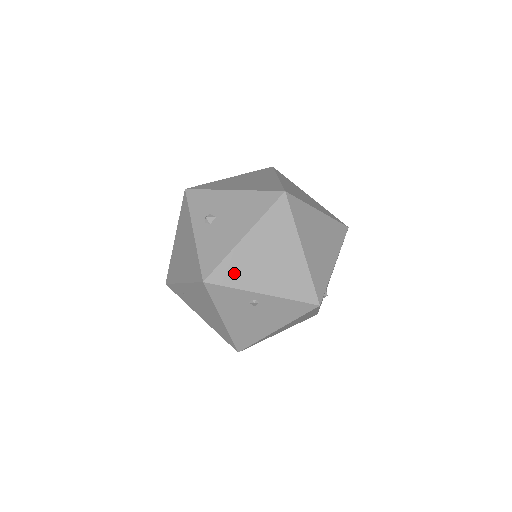
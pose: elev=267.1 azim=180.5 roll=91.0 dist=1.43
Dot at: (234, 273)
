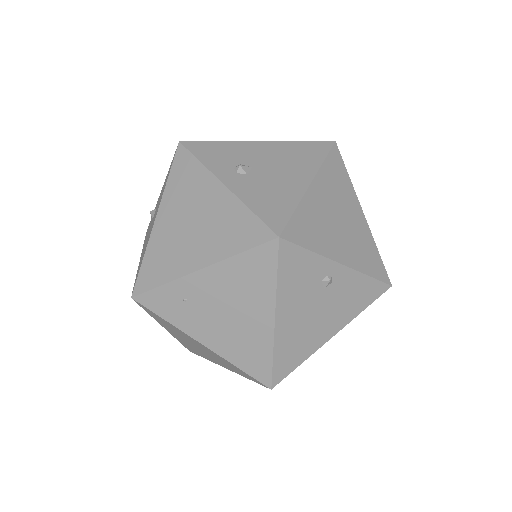
Dot at: (310, 230)
